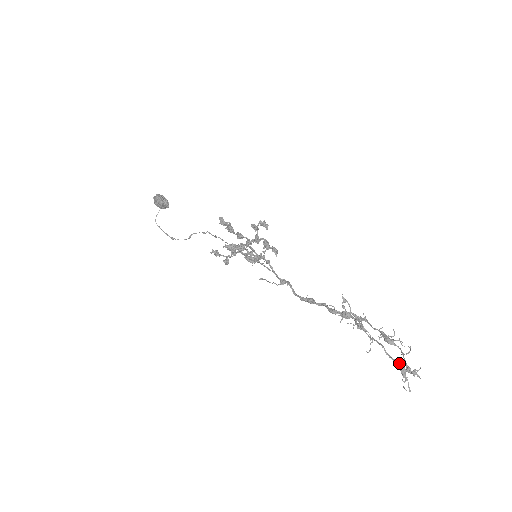
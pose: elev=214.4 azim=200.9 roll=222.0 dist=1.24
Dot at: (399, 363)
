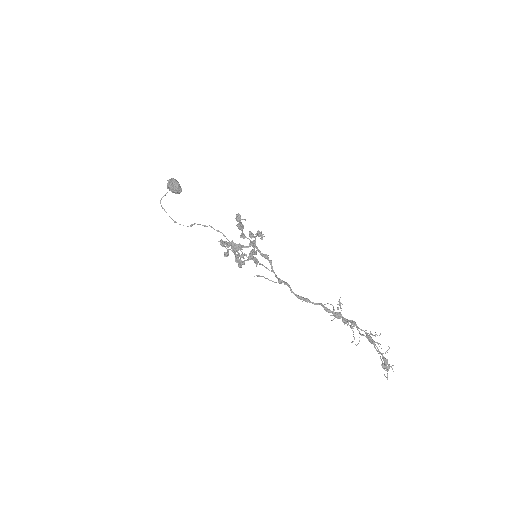
Dot at: (383, 356)
